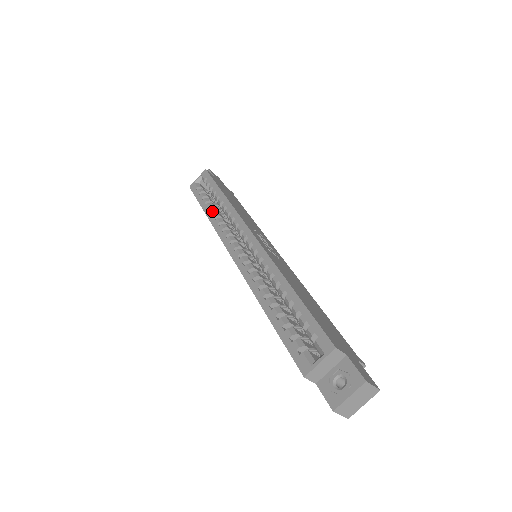
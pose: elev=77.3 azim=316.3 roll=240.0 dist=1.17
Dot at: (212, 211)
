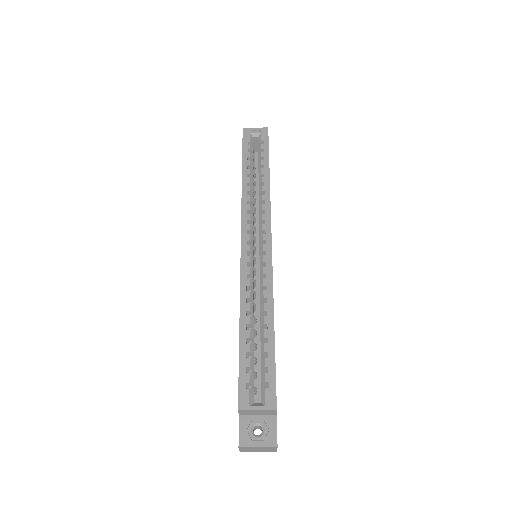
Dot at: (250, 182)
